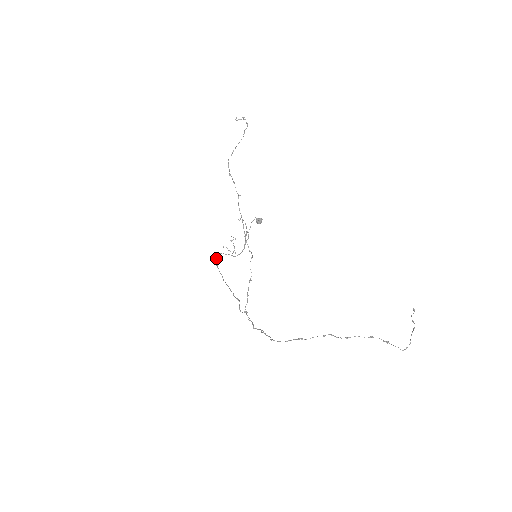
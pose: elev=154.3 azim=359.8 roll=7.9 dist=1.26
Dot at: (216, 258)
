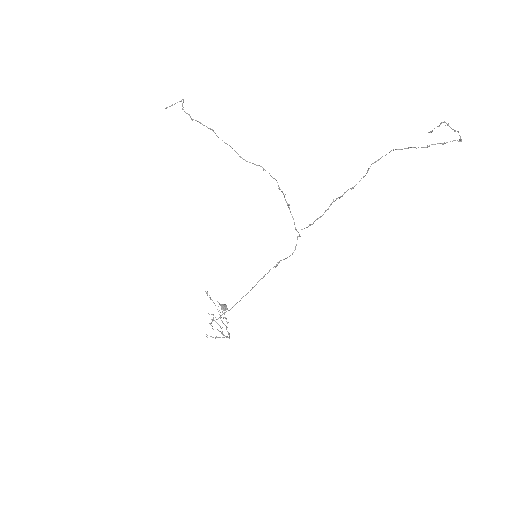
Dot at: occluded
